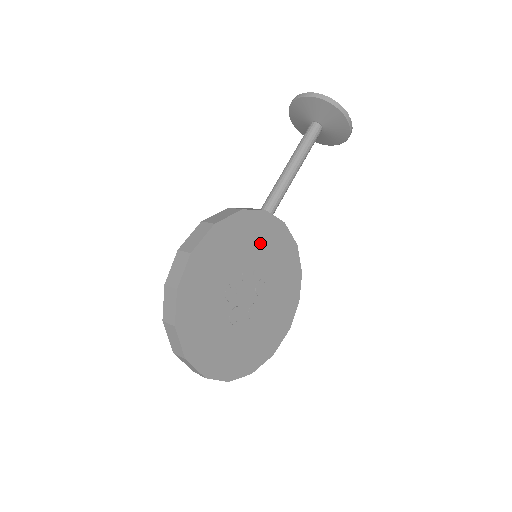
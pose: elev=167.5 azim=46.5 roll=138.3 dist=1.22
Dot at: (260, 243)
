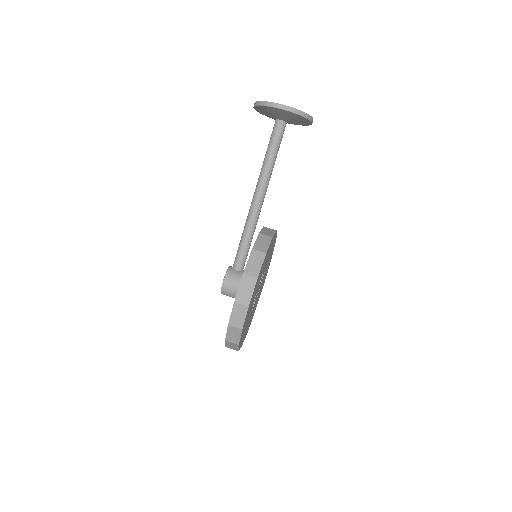
Dot at: (267, 257)
